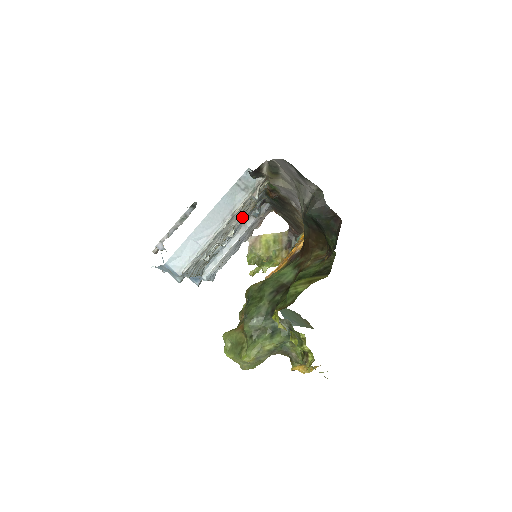
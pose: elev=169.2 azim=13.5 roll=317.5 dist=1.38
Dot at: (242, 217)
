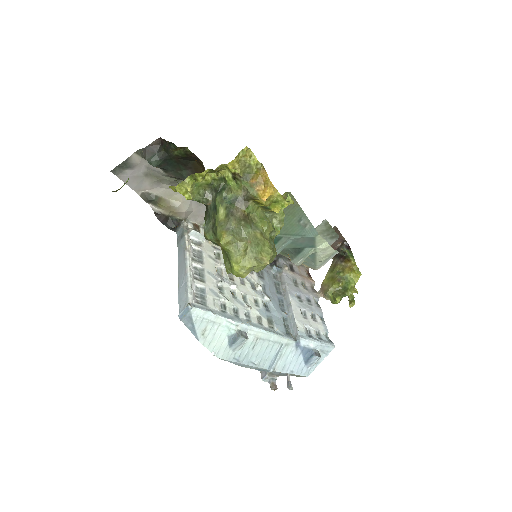
Dot at: occluded
